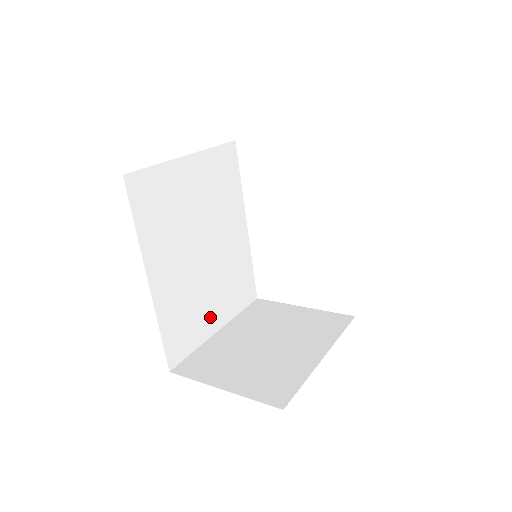
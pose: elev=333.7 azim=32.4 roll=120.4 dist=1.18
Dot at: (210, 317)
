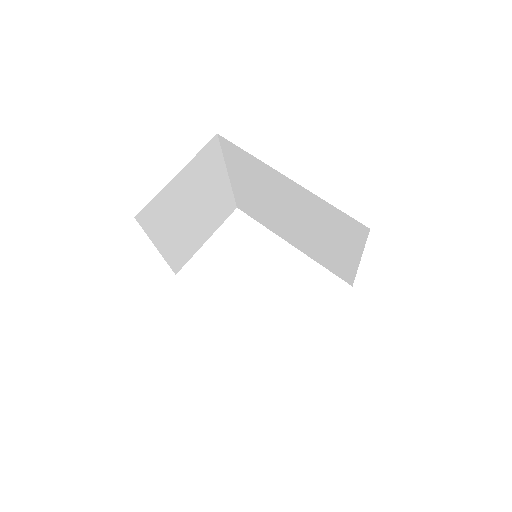
Dot at: occluded
